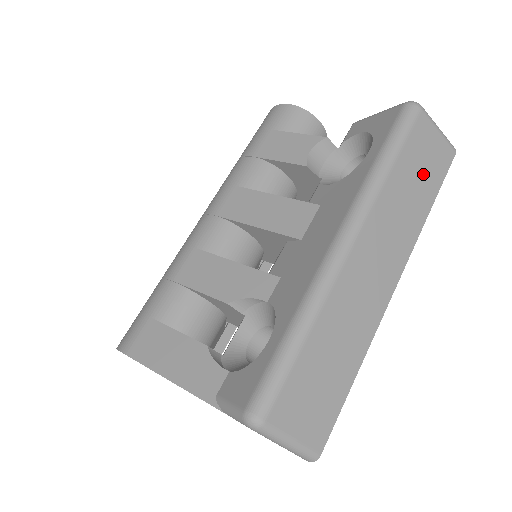
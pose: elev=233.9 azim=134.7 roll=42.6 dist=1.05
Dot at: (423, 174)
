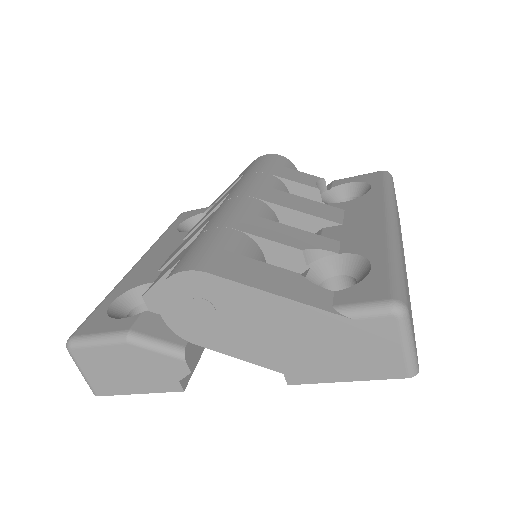
Dot at: (398, 215)
